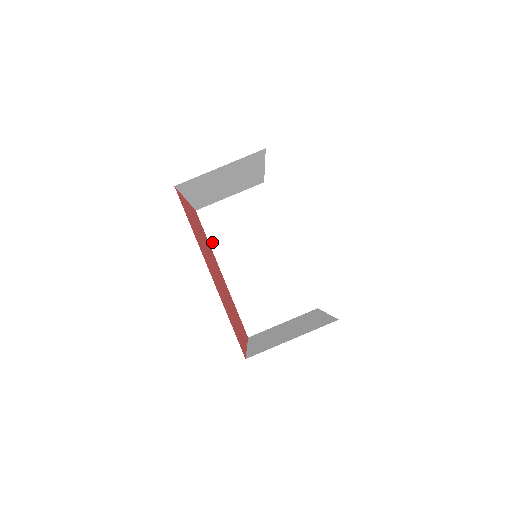
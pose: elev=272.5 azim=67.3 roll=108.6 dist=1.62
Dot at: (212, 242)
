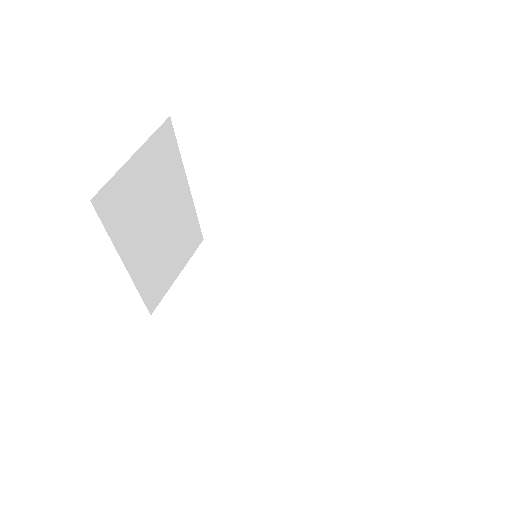
Dot at: (197, 330)
